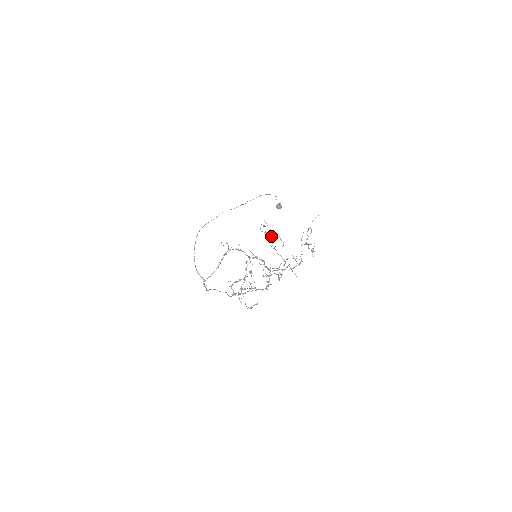
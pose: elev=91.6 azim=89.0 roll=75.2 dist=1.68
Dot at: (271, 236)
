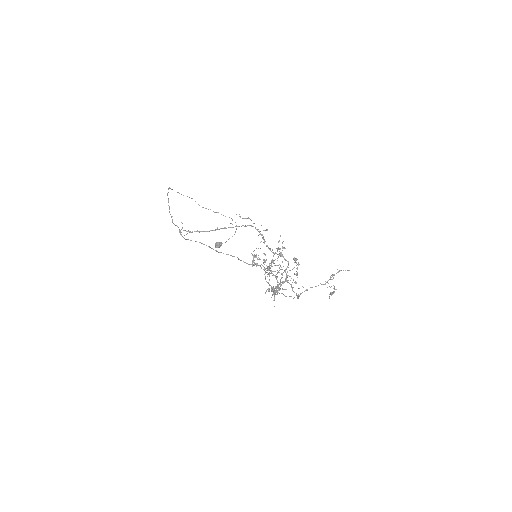
Dot at: (265, 254)
